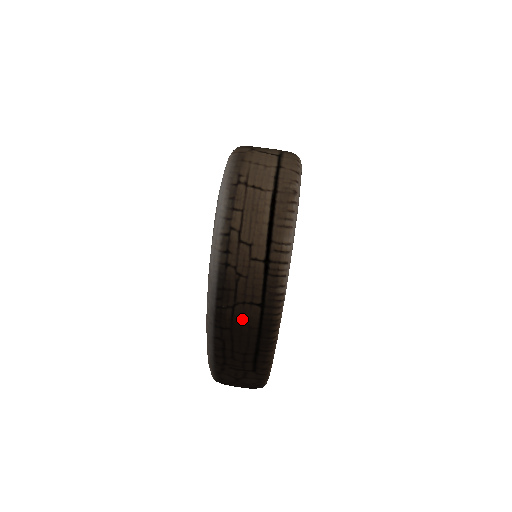
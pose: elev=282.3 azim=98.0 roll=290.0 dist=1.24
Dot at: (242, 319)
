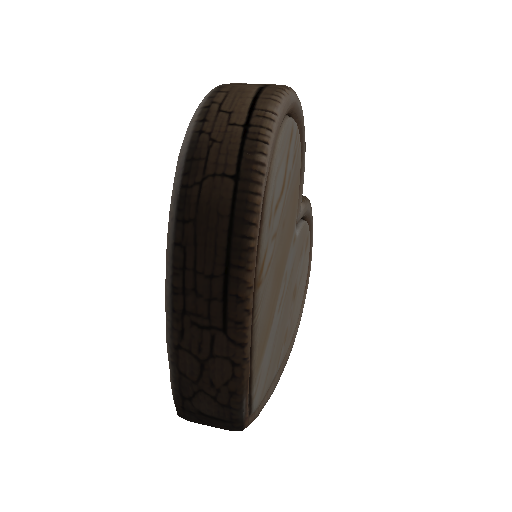
Dot at: (210, 201)
